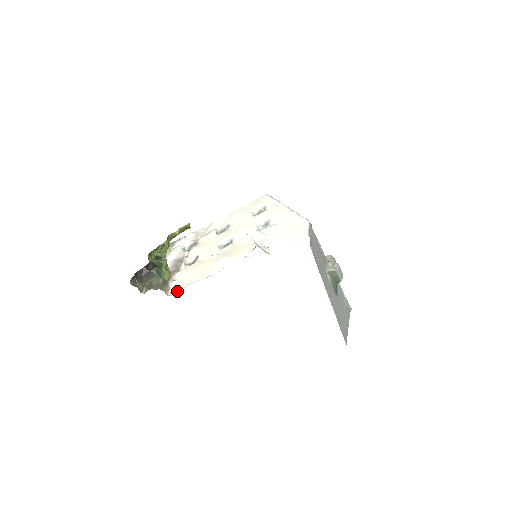
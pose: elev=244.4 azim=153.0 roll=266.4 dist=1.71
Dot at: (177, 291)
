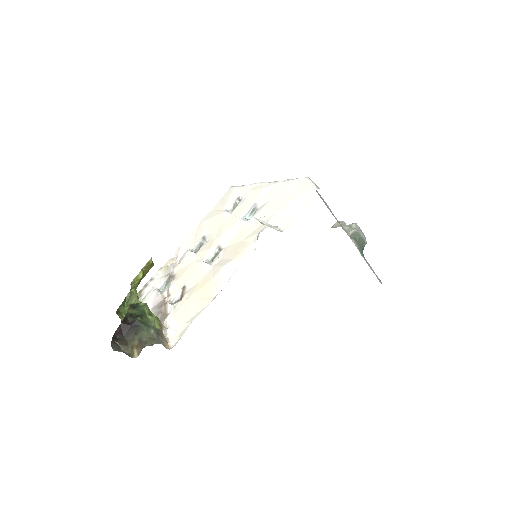
Dot at: (180, 336)
